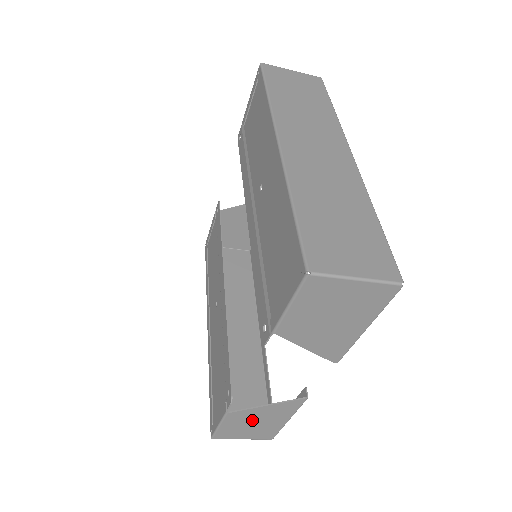
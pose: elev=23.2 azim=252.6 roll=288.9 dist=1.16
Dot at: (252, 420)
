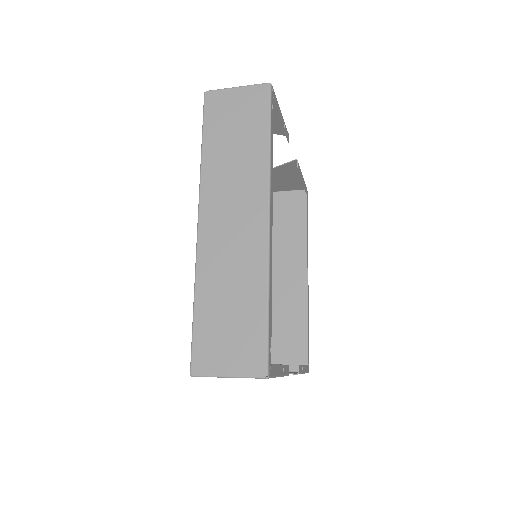
Dot at: occluded
